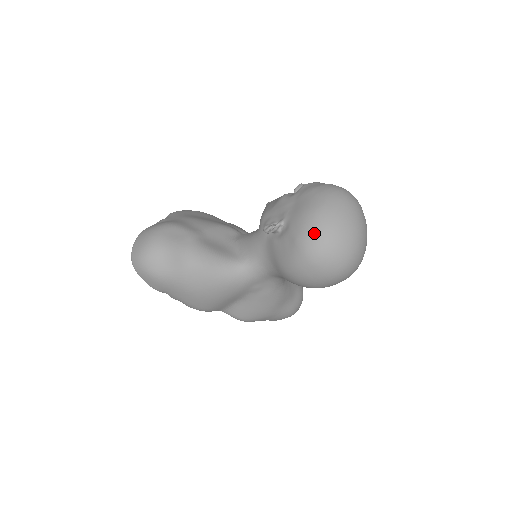
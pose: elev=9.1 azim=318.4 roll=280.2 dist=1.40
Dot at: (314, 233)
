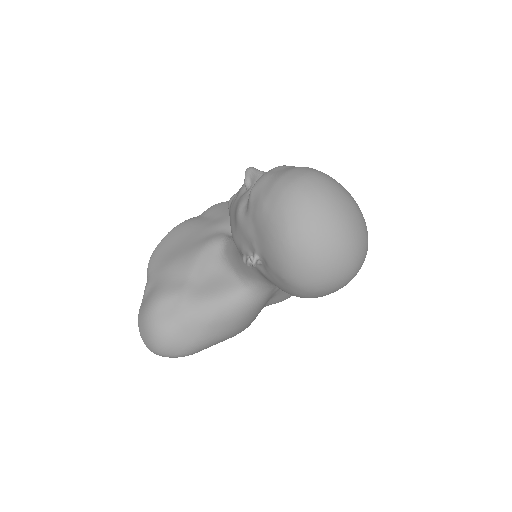
Dot at: (297, 269)
